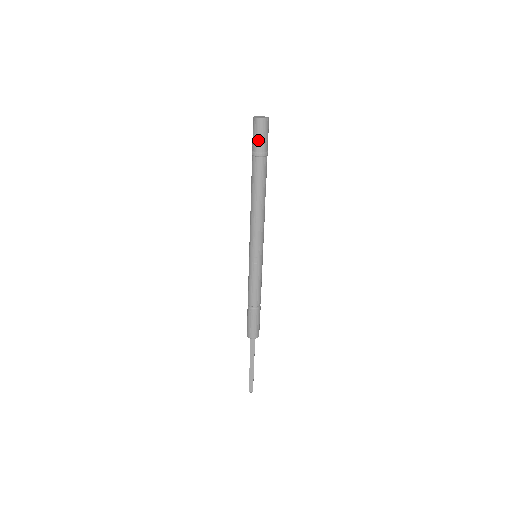
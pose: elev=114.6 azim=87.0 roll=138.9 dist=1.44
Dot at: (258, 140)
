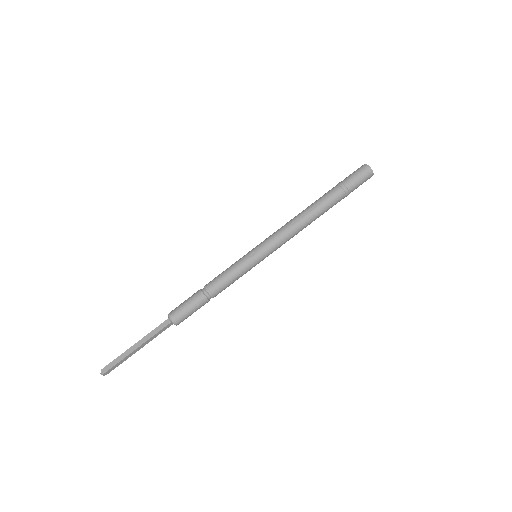
Dot at: (352, 176)
